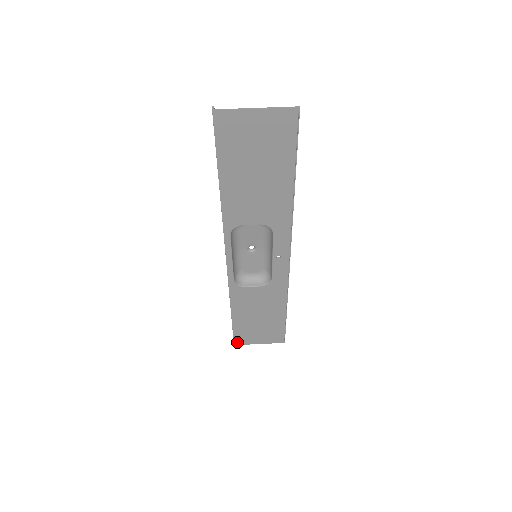
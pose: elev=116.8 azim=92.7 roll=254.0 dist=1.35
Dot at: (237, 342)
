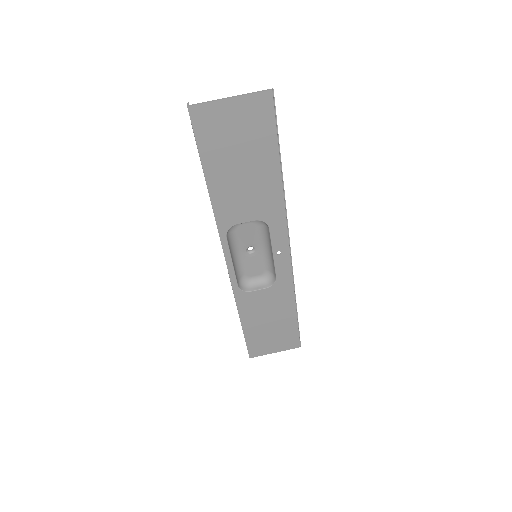
Dot at: (252, 354)
